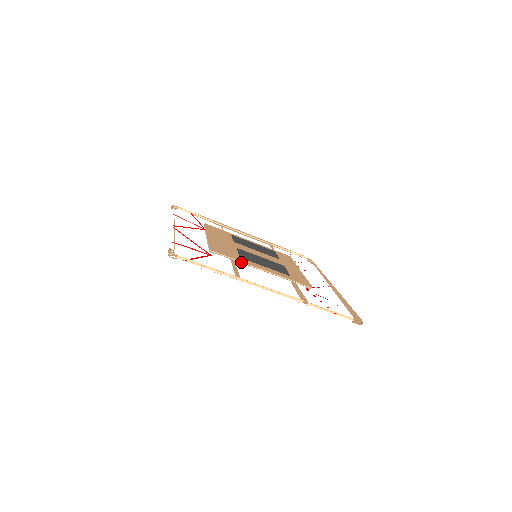
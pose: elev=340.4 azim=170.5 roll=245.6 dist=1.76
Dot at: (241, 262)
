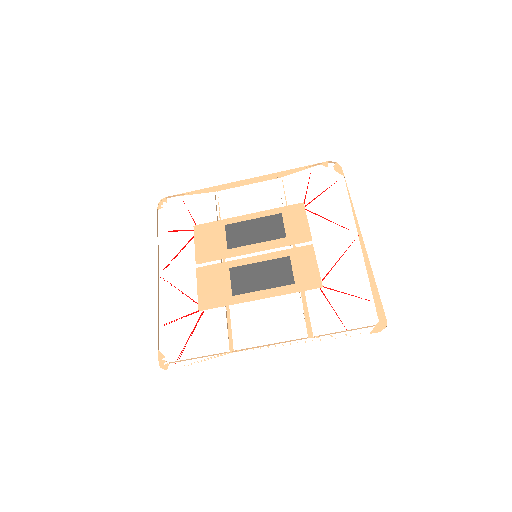
Dot at: (235, 302)
